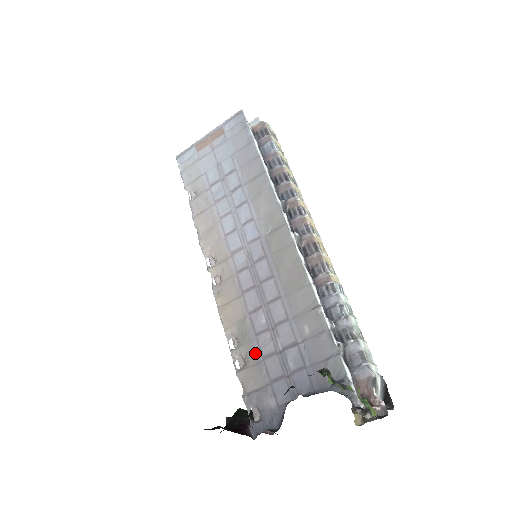
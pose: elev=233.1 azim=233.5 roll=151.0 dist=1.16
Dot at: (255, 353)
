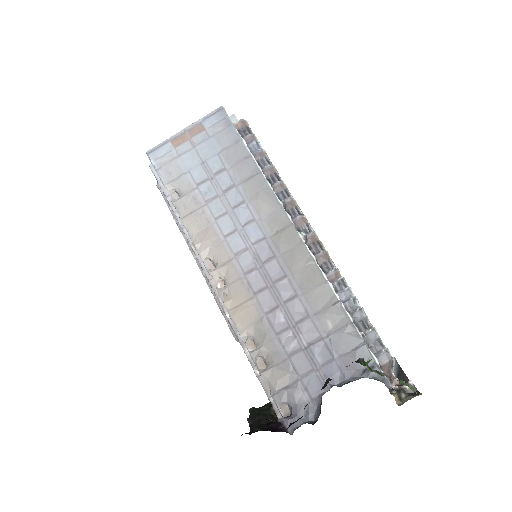
Dot at: (278, 352)
